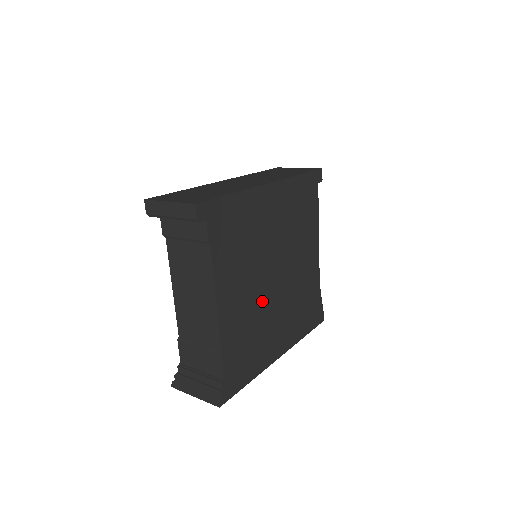
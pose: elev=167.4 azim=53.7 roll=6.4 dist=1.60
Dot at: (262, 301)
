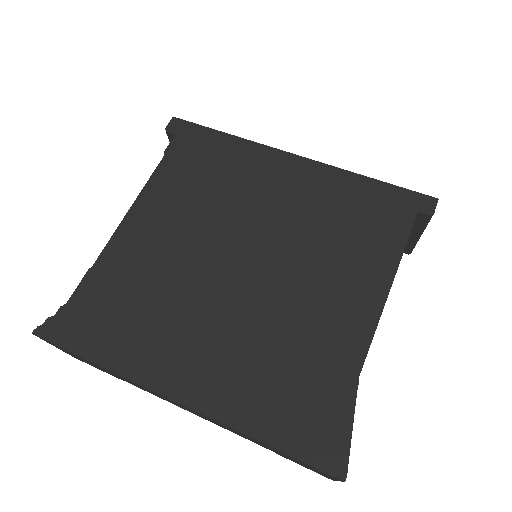
Dot at: (195, 273)
